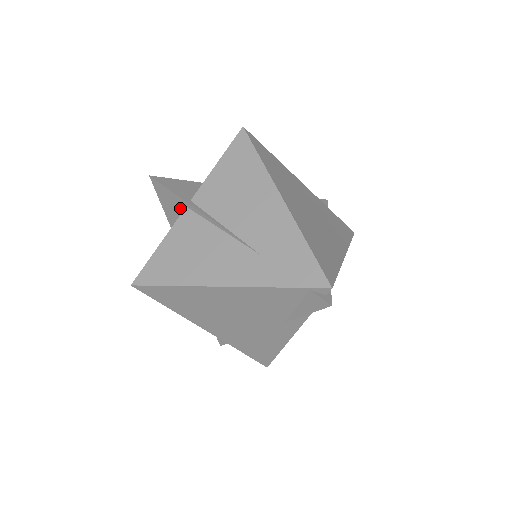
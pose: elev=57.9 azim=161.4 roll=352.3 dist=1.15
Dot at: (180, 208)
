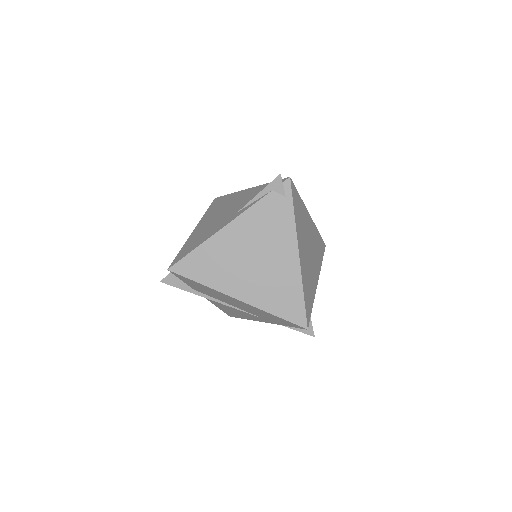
Dot at: occluded
